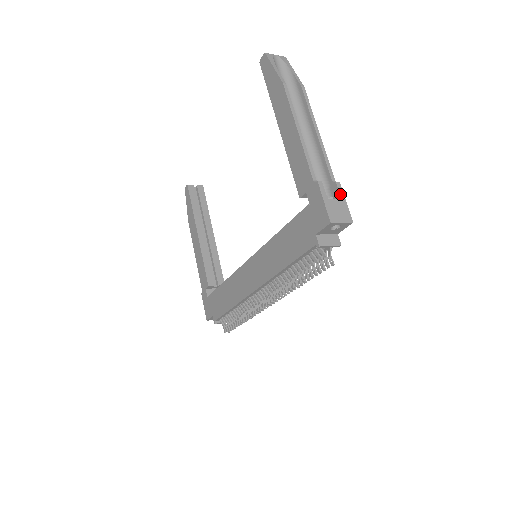
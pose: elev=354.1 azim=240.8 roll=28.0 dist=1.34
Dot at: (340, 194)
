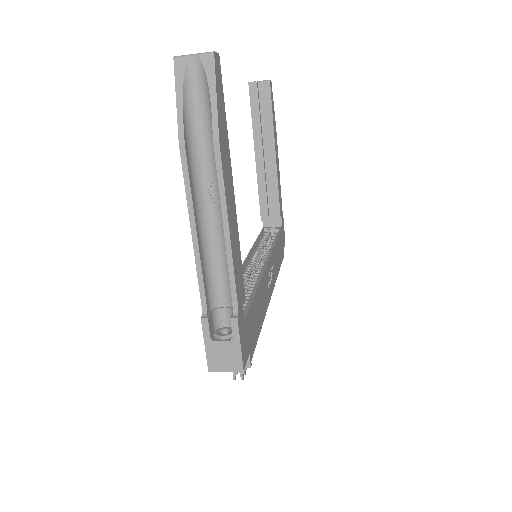
Dot at: (233, 335)
